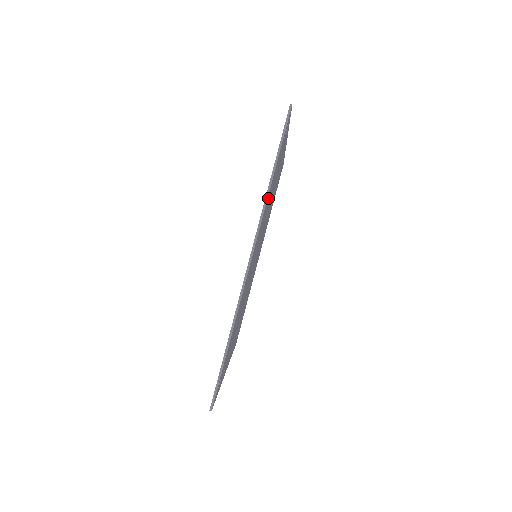
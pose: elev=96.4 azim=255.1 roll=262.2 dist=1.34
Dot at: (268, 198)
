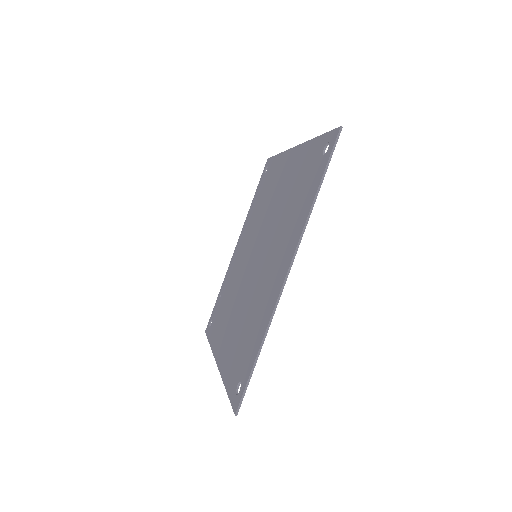
Dot at: occluded
